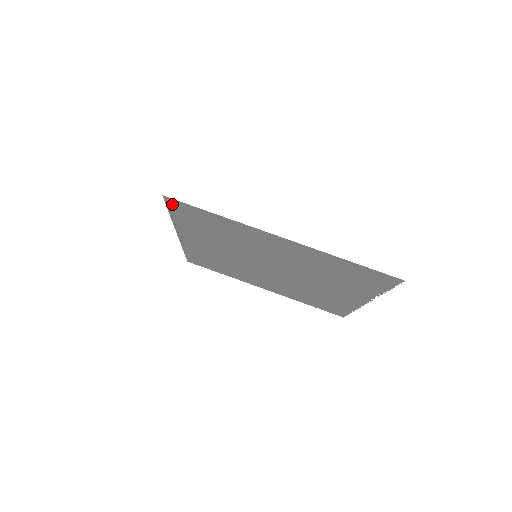
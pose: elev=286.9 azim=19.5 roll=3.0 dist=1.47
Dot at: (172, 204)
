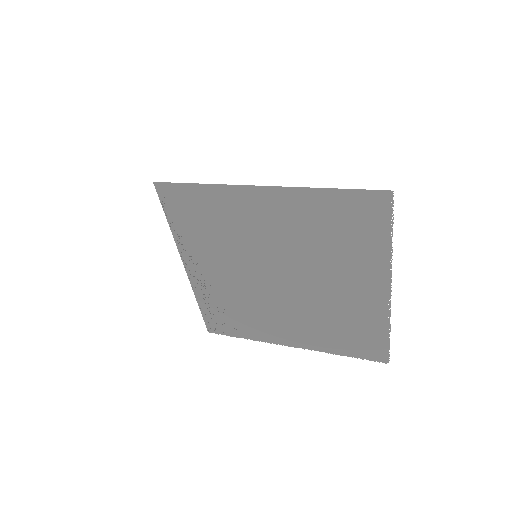
Dot at: (164, 195)
